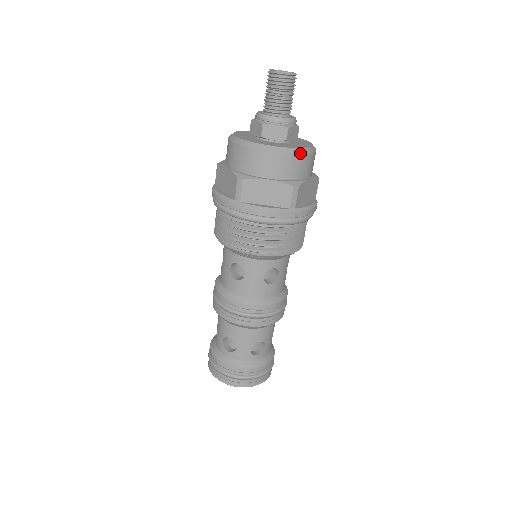
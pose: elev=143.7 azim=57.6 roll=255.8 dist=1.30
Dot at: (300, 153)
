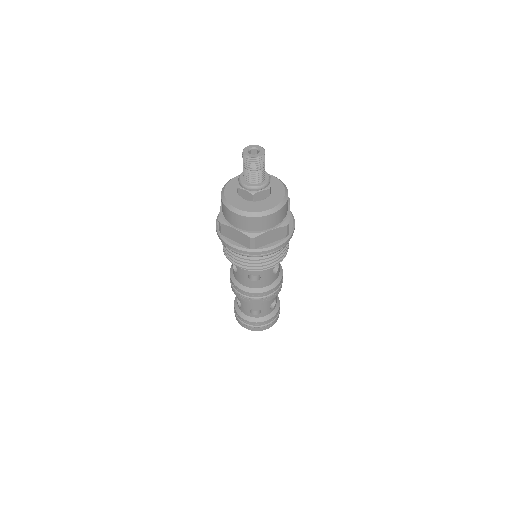
Dot at: (285, 204)
